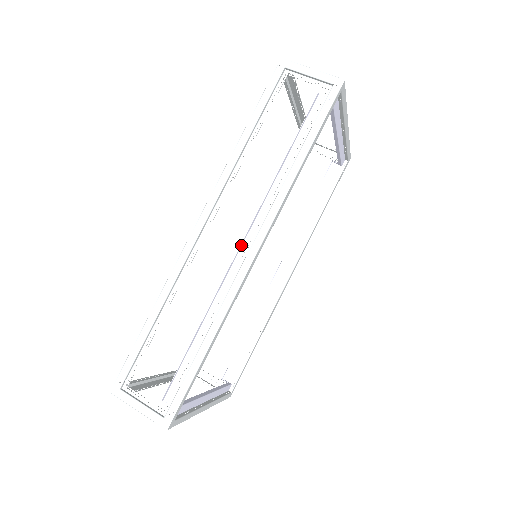
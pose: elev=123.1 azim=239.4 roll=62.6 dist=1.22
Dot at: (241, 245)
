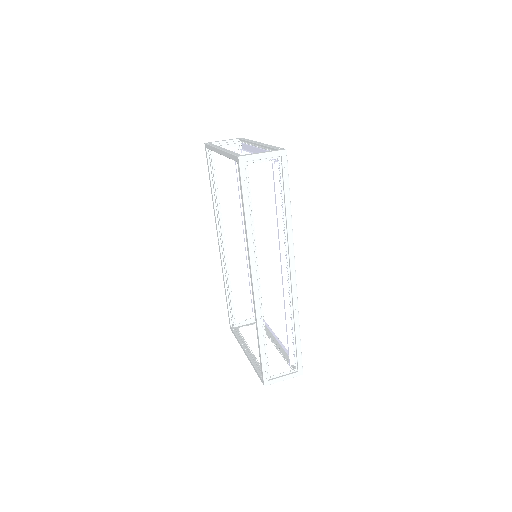
Dot at: (282, 274)
